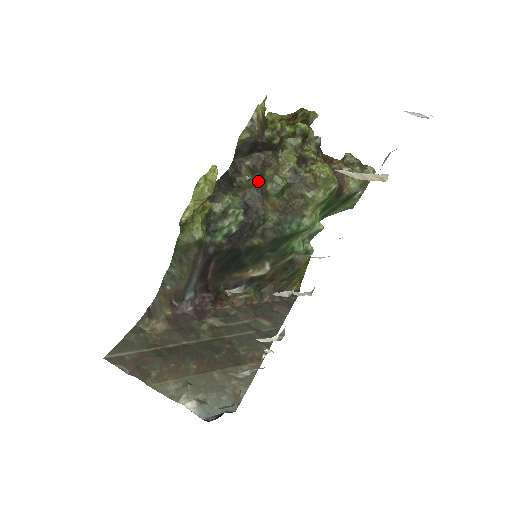
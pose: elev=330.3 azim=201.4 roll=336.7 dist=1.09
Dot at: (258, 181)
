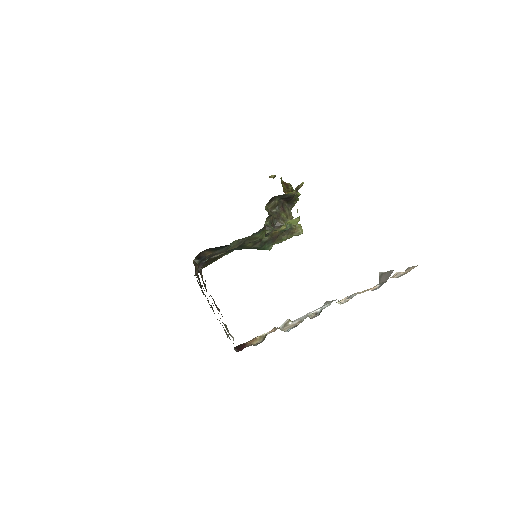
Dot at: (276, 215)
